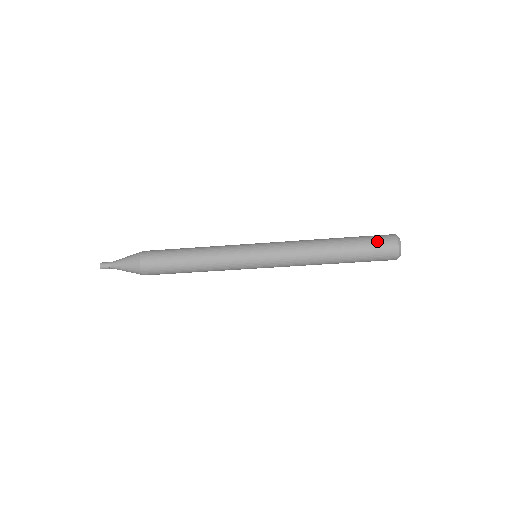
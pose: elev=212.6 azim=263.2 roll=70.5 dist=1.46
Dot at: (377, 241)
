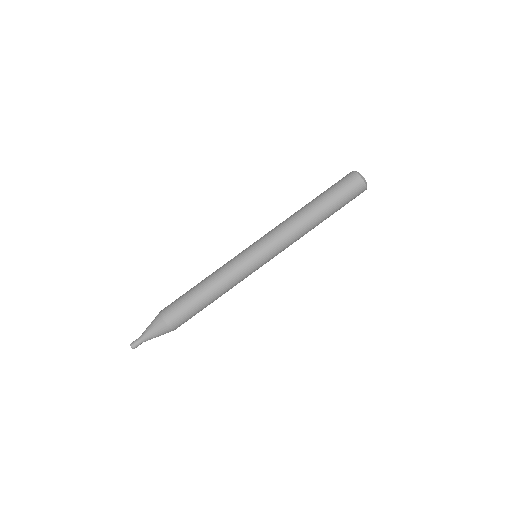
Dot at: (338, 181)
